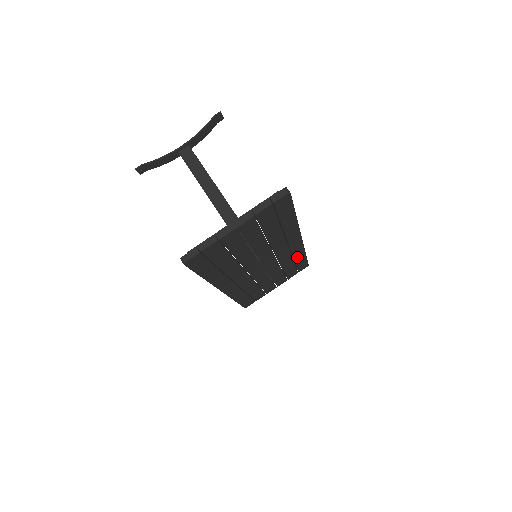
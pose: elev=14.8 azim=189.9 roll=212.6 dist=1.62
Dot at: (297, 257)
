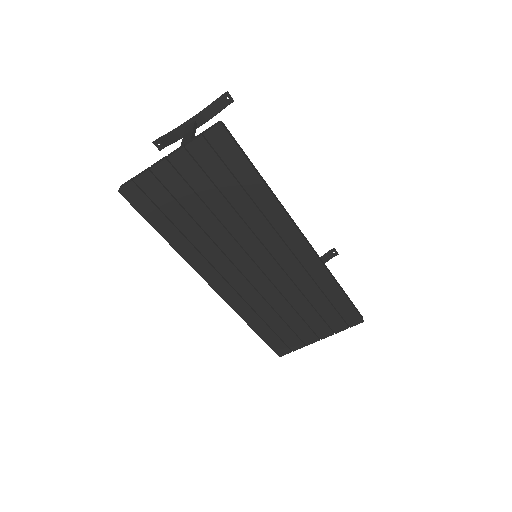
Dot at: (323, 284)
